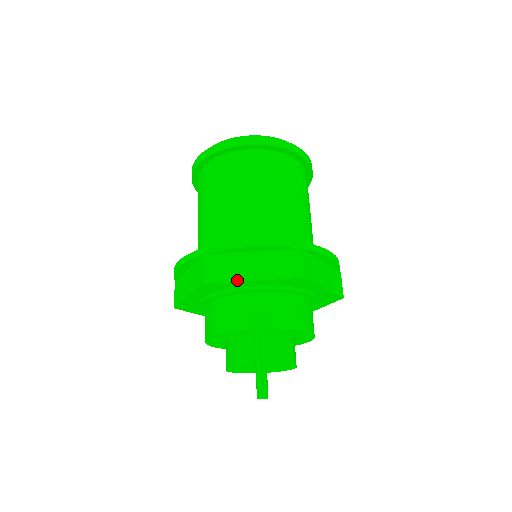
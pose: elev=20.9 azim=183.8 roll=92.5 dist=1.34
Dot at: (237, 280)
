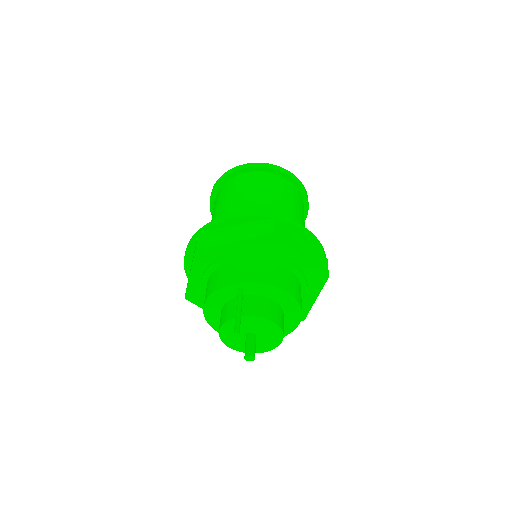
Dot at: (222, 243)
